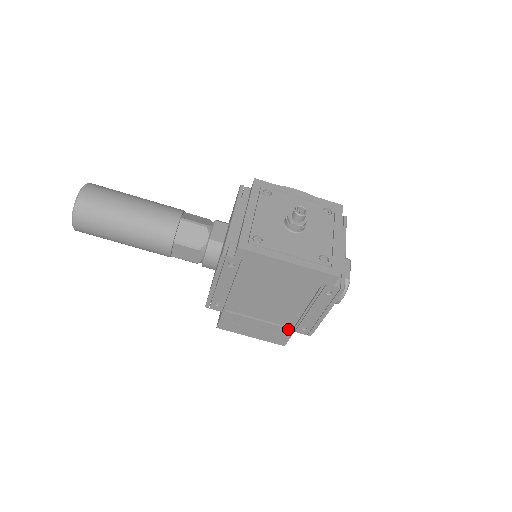
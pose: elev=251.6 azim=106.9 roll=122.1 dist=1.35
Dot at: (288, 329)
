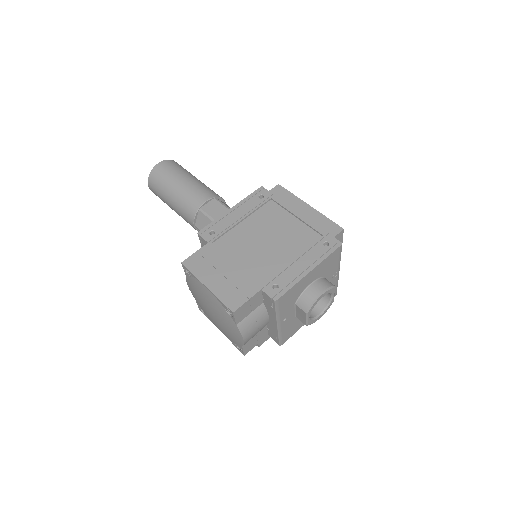
Dot at: (257, 284)
